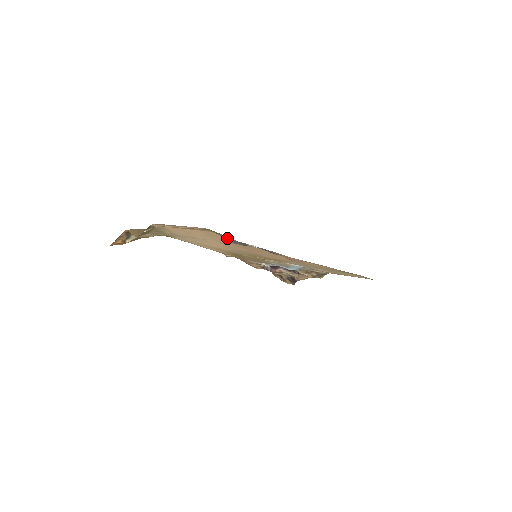
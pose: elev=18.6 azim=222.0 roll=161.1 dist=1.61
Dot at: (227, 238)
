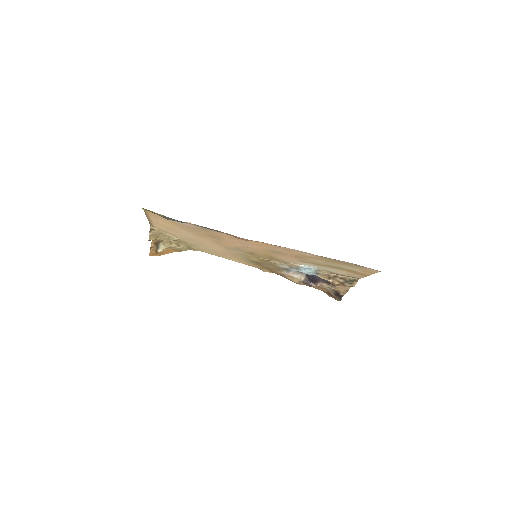
Dot at: (166, 217)
